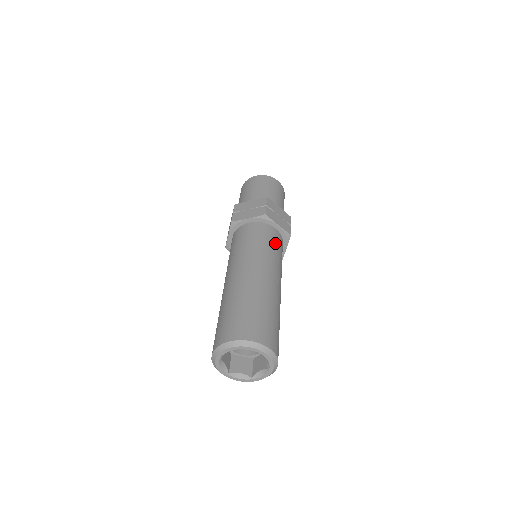
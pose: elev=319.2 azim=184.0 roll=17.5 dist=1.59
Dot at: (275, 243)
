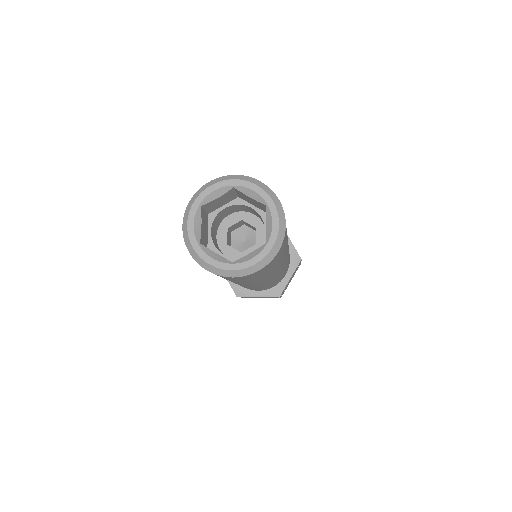
Dot at: occluded
